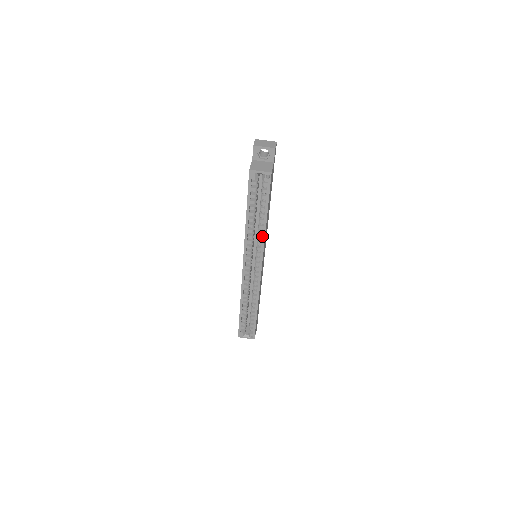
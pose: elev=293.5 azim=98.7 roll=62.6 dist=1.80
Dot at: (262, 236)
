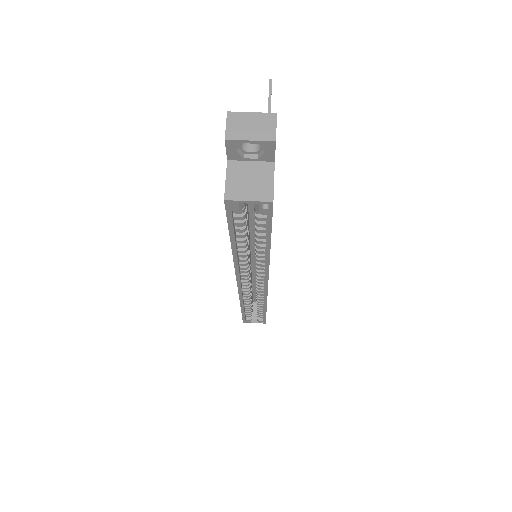
Dot at: occluded
